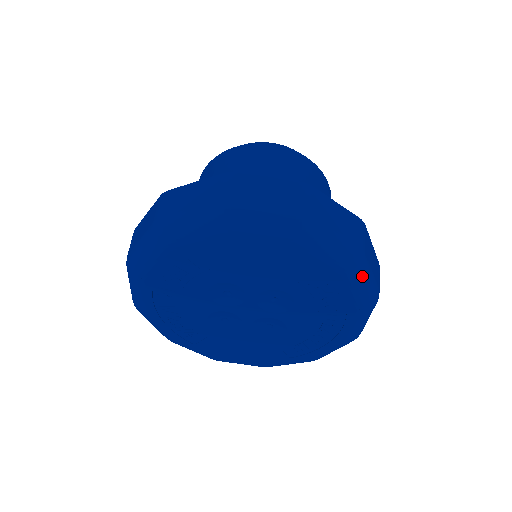
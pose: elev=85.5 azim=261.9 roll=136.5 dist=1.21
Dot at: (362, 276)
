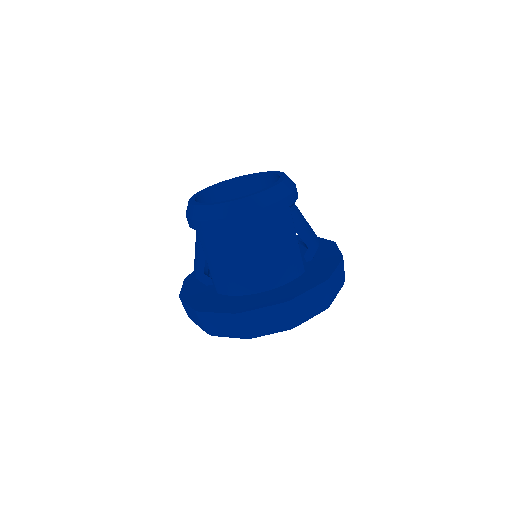
Dot at: occluded
